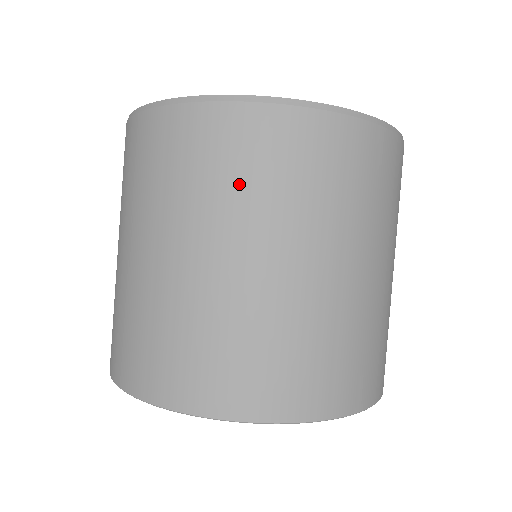
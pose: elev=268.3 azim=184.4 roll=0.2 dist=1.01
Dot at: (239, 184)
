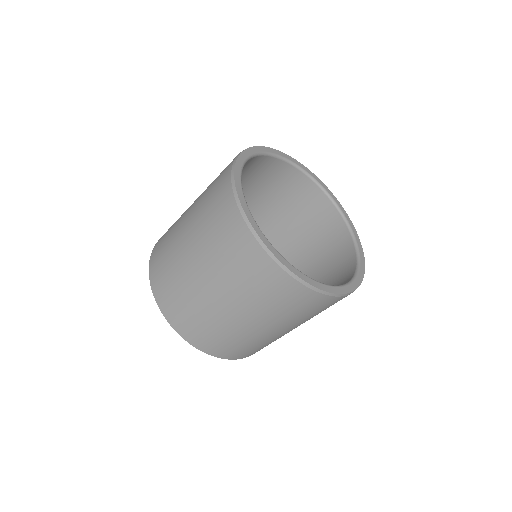
Dot at: (302, 315)
